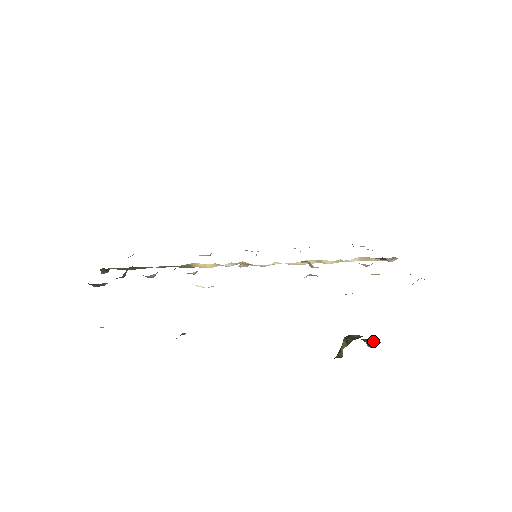
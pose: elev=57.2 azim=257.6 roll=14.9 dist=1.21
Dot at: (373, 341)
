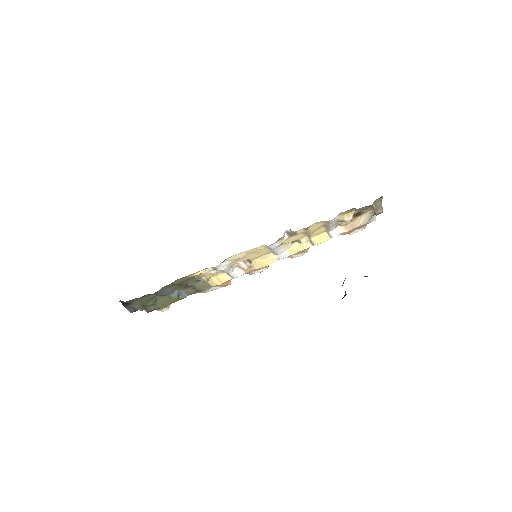
Dot at: occluded
